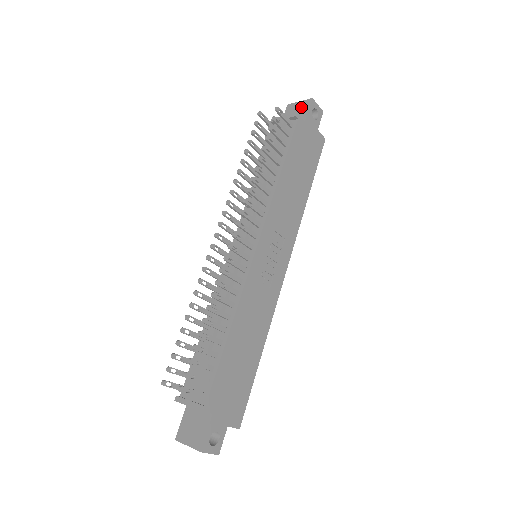
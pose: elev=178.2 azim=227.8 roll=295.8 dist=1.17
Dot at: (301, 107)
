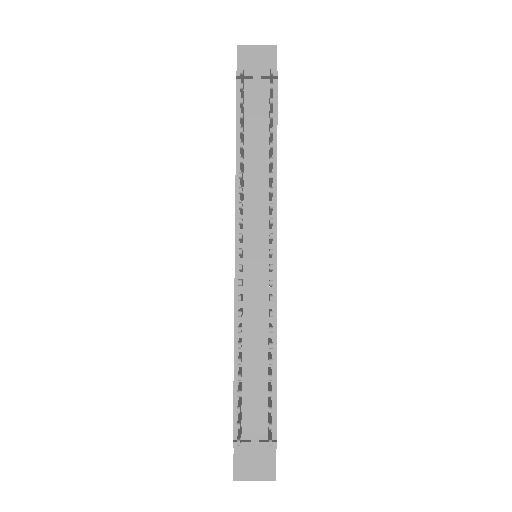
Dot at: (263, 55)
